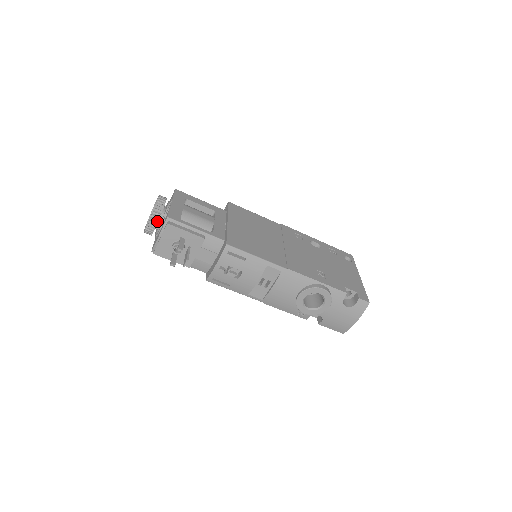
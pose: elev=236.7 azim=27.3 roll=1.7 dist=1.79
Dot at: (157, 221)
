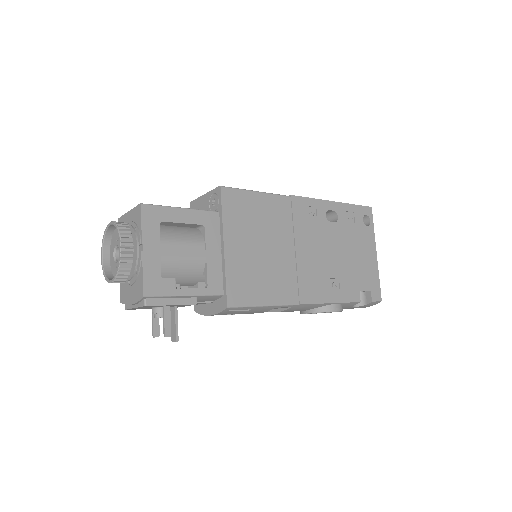
Dot at: (124, 280)
